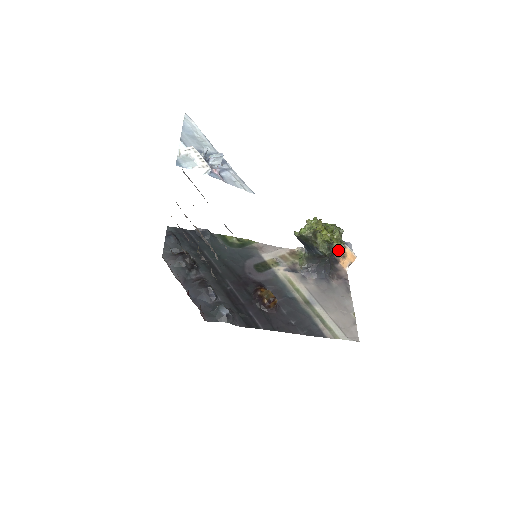
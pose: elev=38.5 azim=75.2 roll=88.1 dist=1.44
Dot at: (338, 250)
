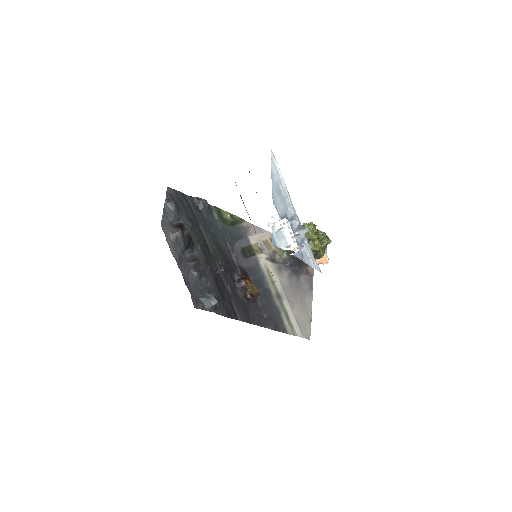
Dot at: occluded
